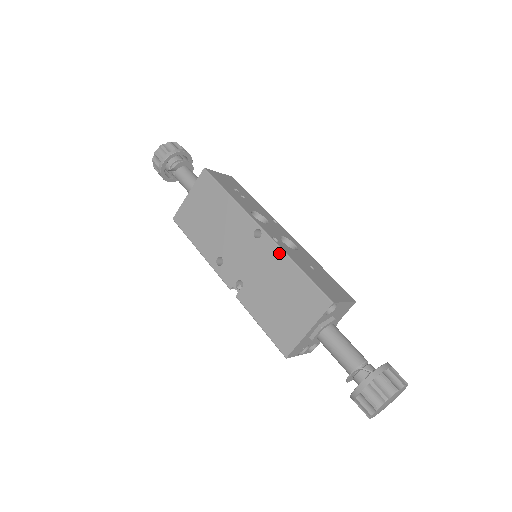
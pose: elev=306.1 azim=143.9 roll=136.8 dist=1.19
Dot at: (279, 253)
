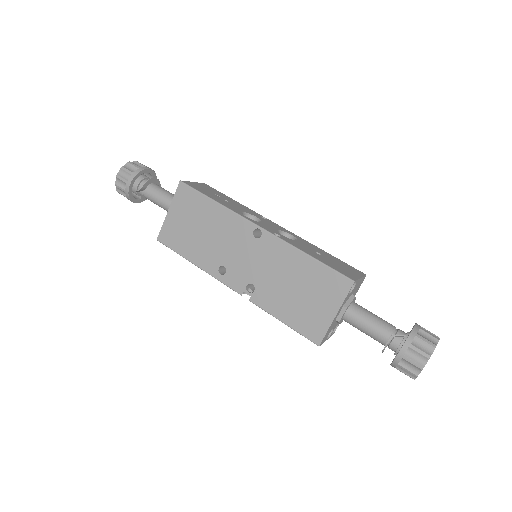
Dot at: (286, 247)
